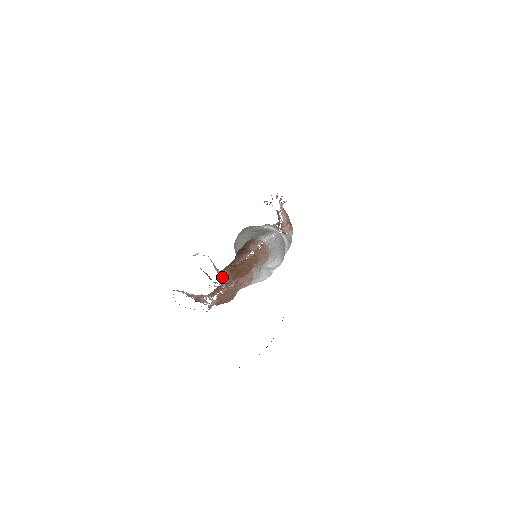
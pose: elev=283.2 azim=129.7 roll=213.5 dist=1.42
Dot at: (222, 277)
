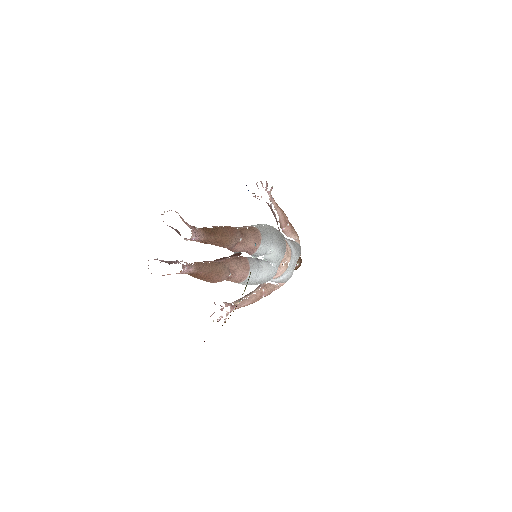
Dot at: (191, 228)
